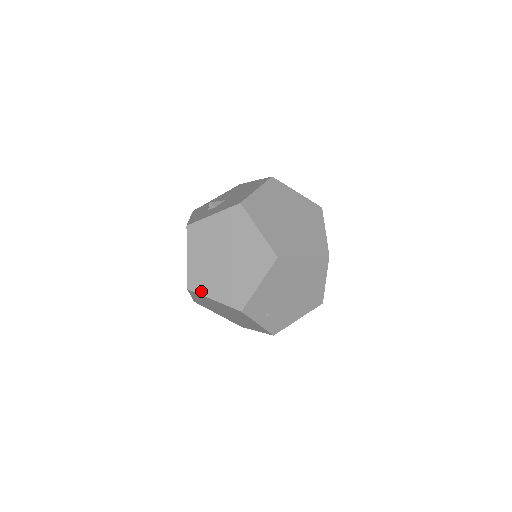
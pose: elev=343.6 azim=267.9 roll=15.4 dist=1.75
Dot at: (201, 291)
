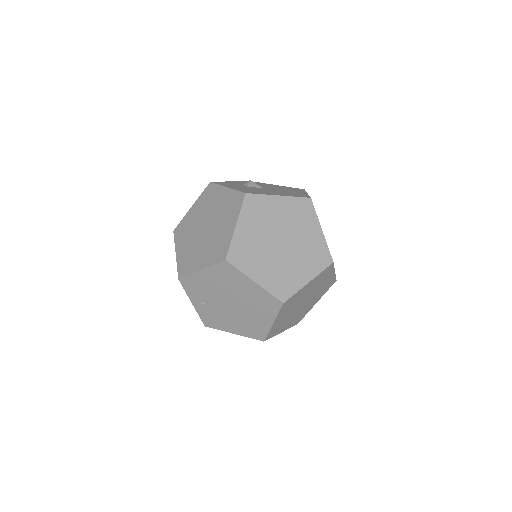
Dot at: (177, 240)
